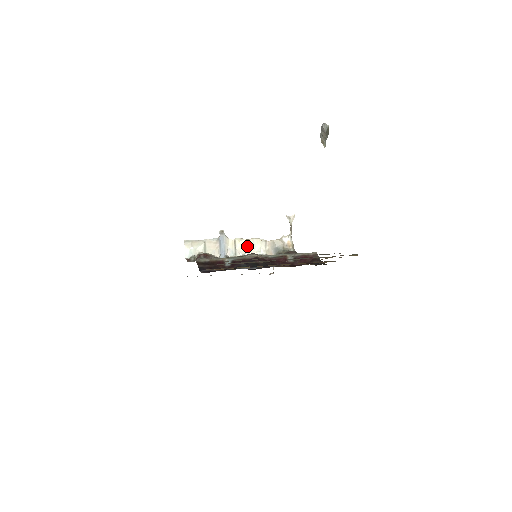
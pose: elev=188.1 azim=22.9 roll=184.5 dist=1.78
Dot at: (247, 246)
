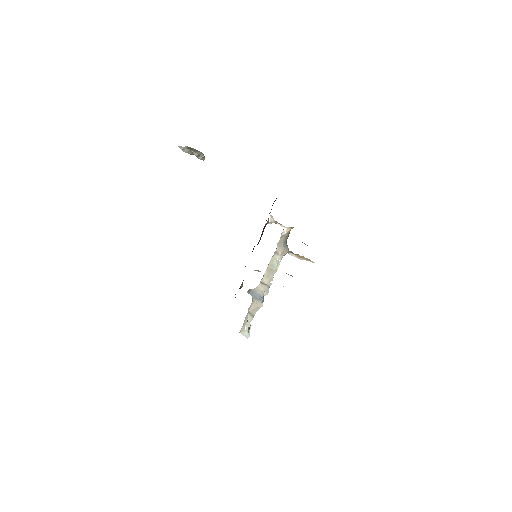
Dot at: (270, 273)
